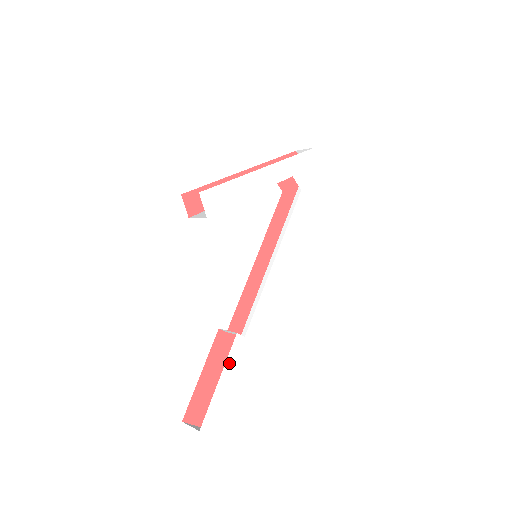
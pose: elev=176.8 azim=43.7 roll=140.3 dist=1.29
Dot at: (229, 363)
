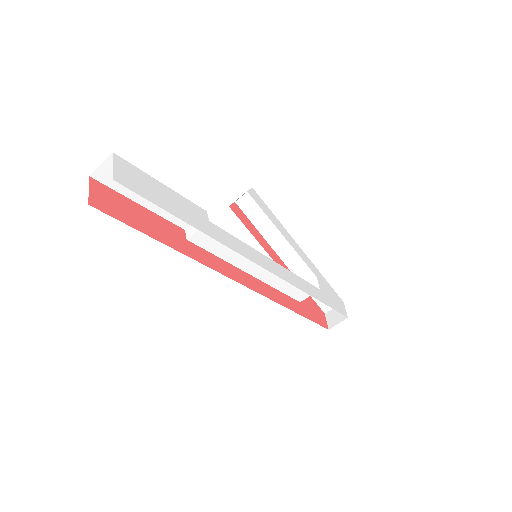
Dot at: (182, 200)
